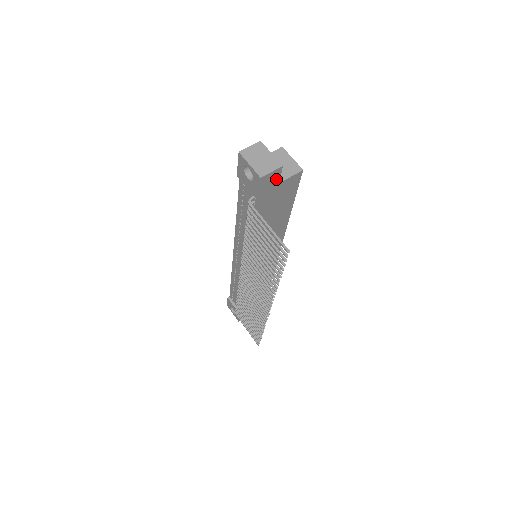
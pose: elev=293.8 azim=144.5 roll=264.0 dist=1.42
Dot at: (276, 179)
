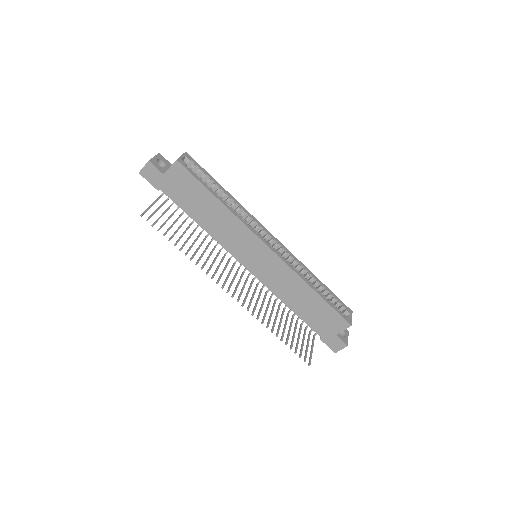
Dot at: (156, 172)
